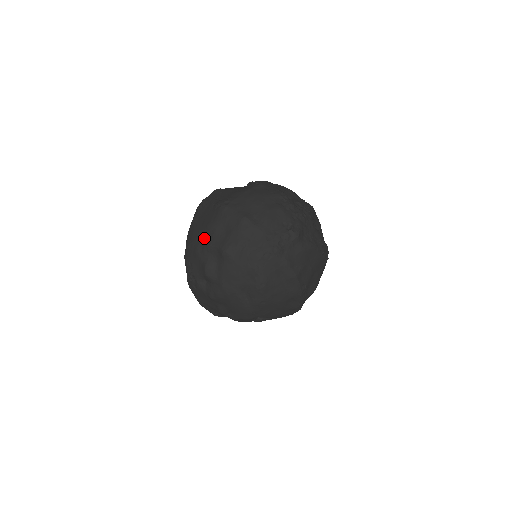
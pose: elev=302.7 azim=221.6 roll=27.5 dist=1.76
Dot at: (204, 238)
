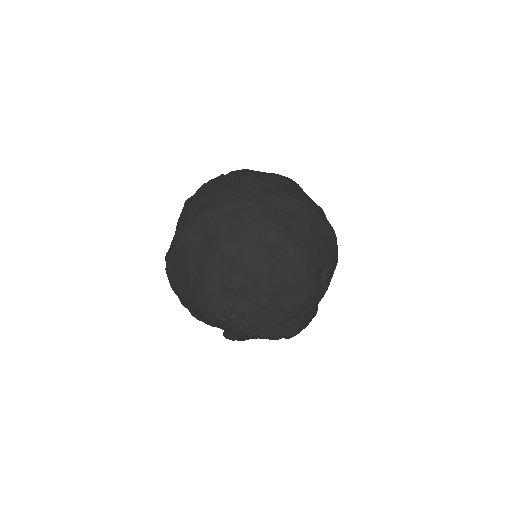
Dot at: (197, 273)
